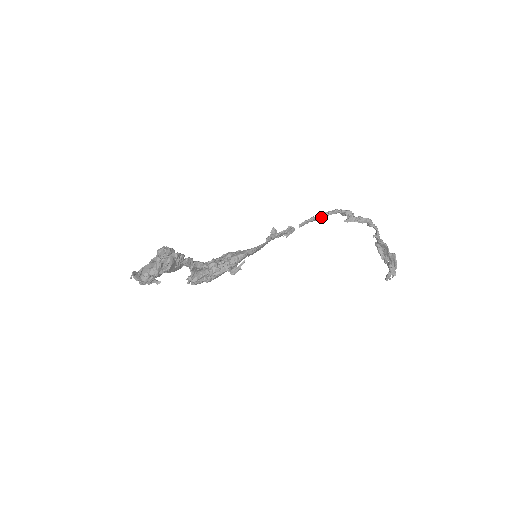
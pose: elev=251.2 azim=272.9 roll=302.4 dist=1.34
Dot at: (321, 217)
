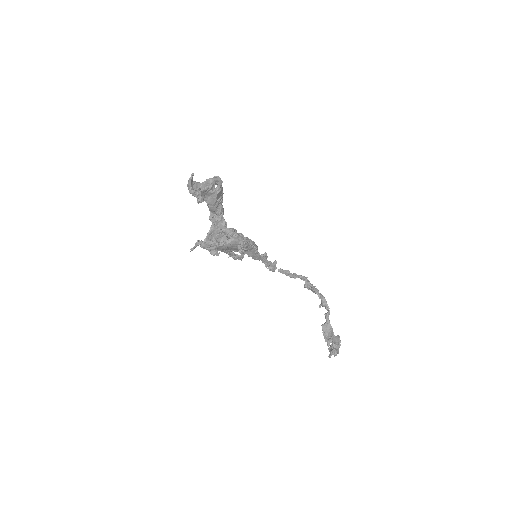
Dot at: (293, 275)
